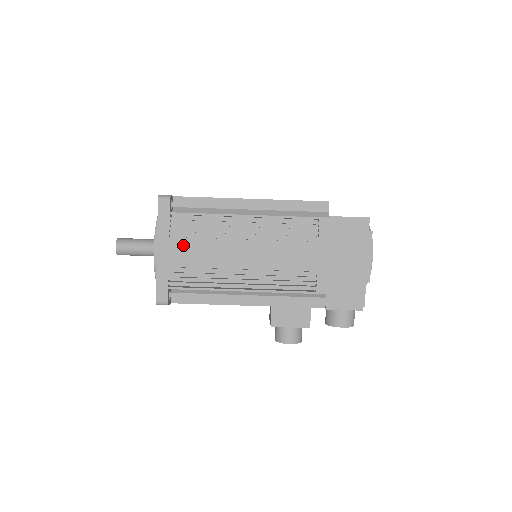
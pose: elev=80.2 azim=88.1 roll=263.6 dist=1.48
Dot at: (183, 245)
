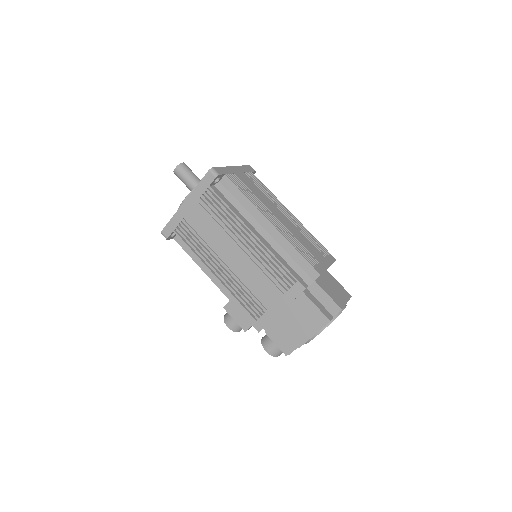
Dot at: (201, 214)
